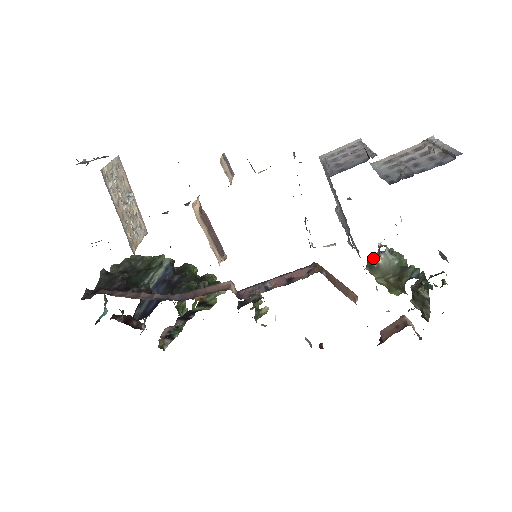
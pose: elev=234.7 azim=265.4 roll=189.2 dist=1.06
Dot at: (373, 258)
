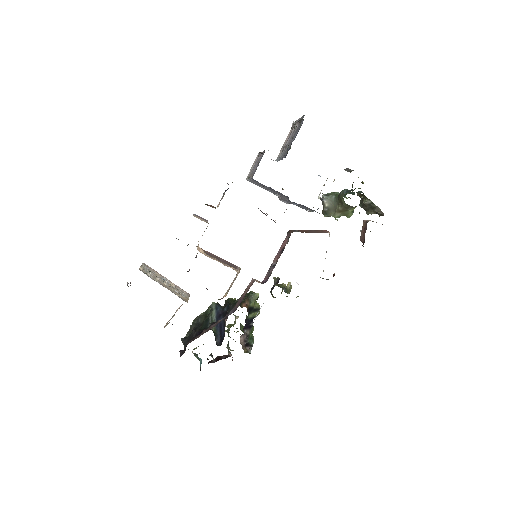
Dot at: (323, 208)
